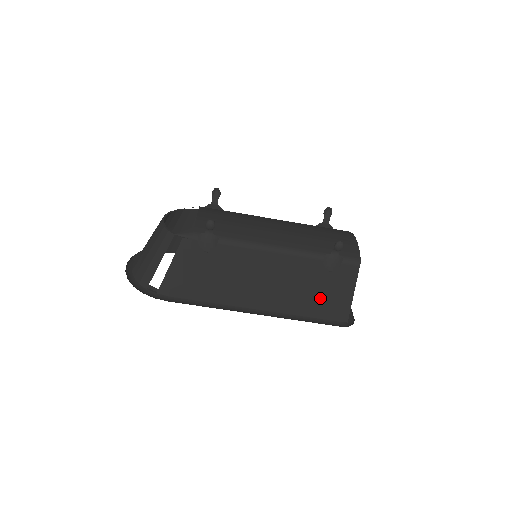
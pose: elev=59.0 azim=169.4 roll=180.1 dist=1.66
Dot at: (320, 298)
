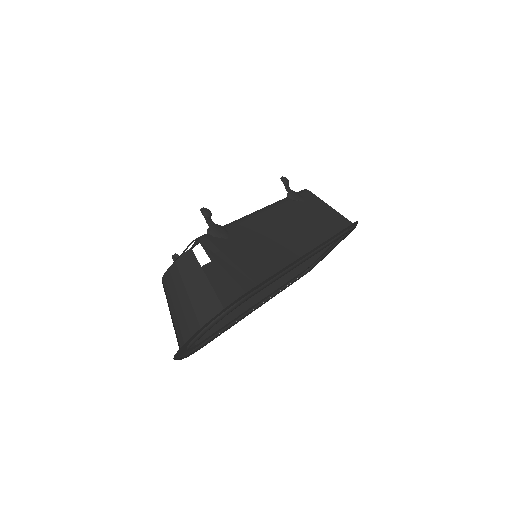
Dot at: (322, 221)
